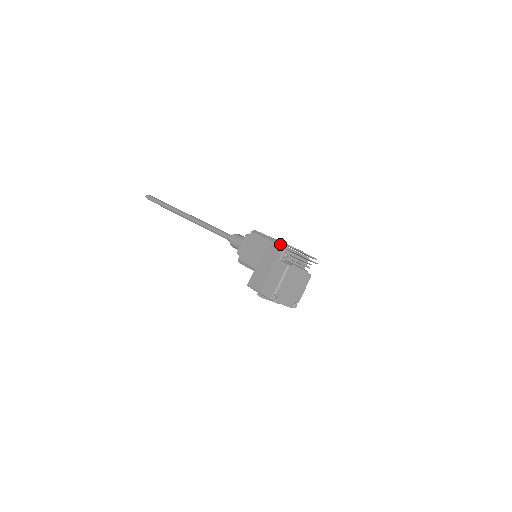
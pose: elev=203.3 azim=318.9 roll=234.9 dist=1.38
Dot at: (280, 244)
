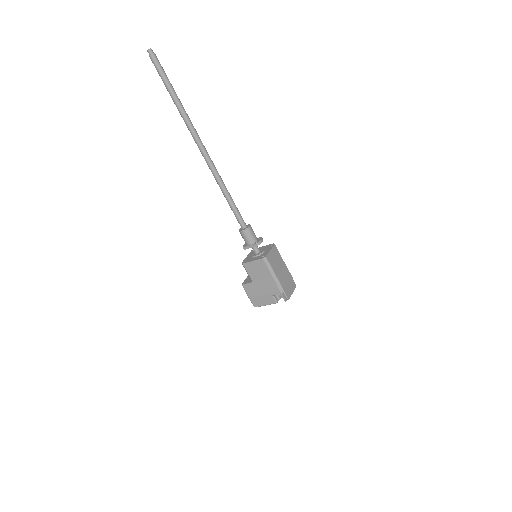
Dot at: (279, 289)
